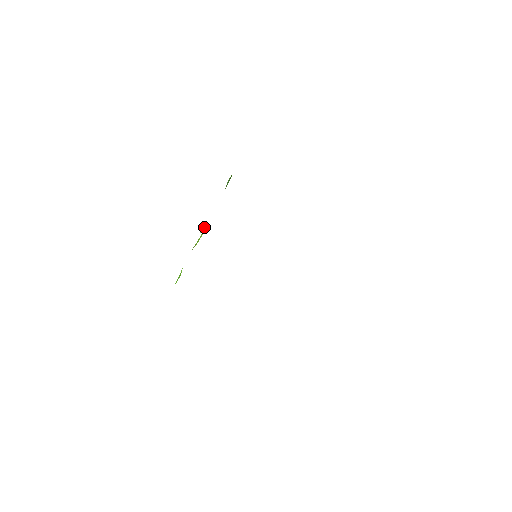
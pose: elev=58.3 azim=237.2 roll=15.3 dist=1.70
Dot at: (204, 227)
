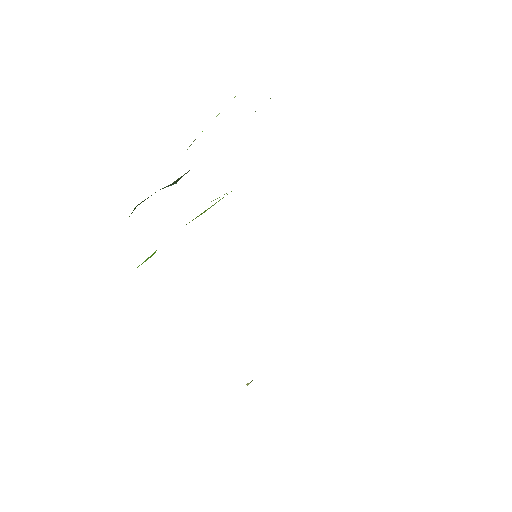
Dot at: occluded
